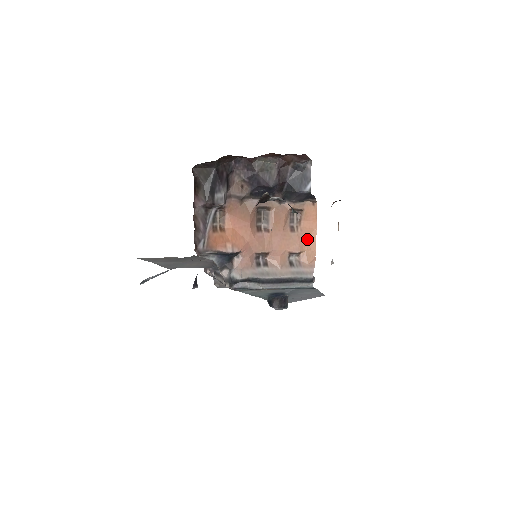
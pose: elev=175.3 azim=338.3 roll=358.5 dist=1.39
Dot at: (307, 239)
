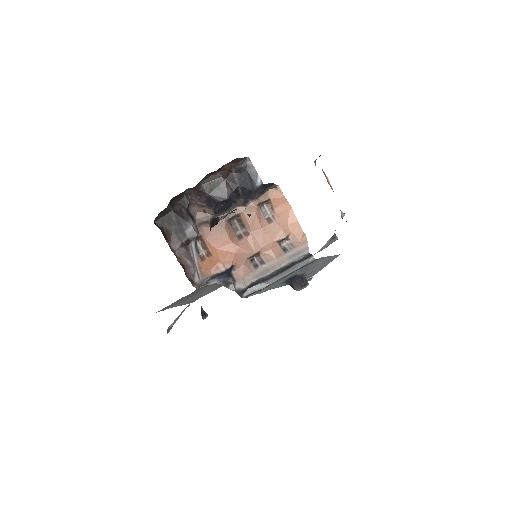
Dot at: (288, 221)
